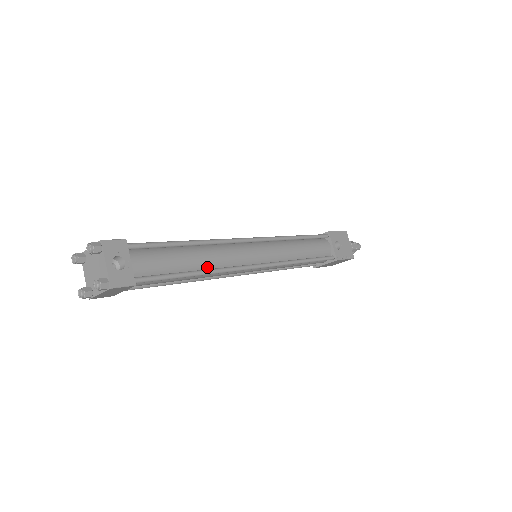
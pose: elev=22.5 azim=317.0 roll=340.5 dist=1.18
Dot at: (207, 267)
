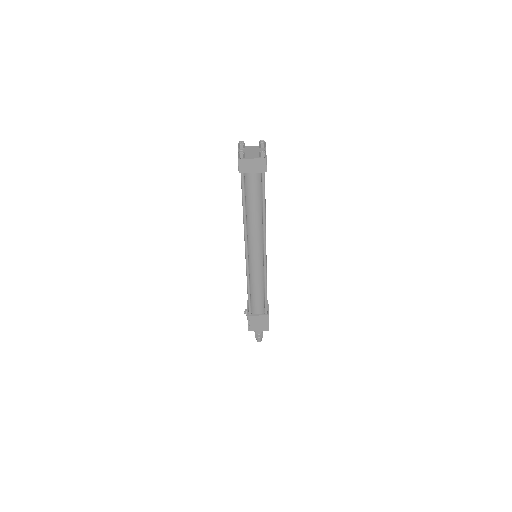
Dot at: occluded
